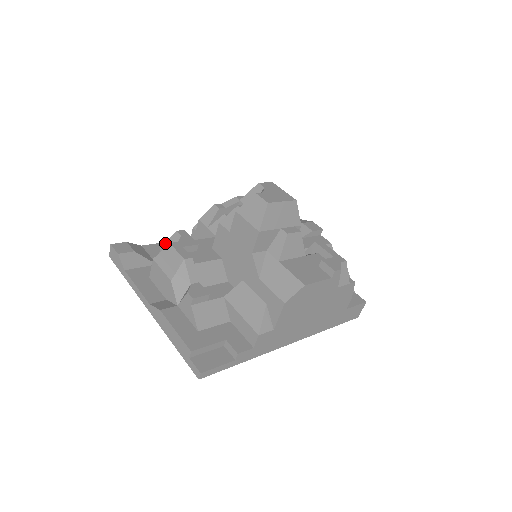
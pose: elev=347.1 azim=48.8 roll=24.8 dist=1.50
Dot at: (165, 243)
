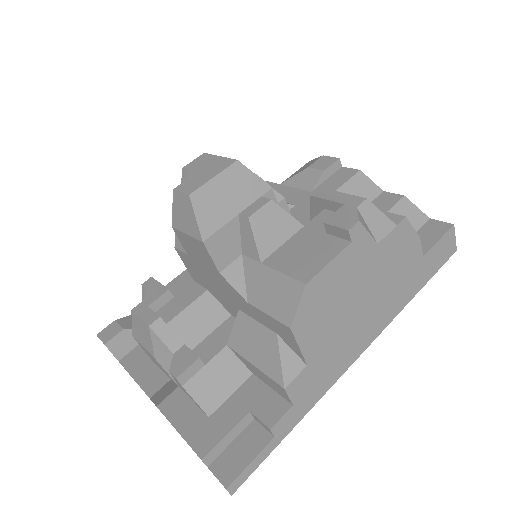
Dot at: occluded
